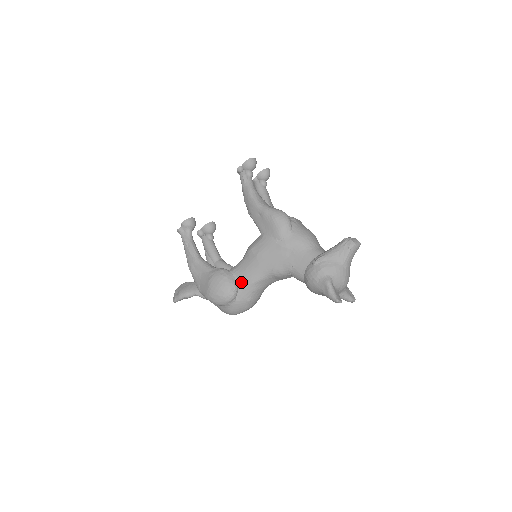
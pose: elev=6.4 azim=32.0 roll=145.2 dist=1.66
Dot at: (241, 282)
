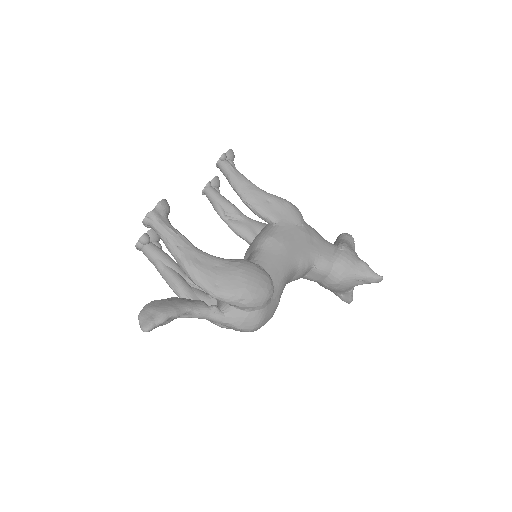
Dot at: (273, 274)
